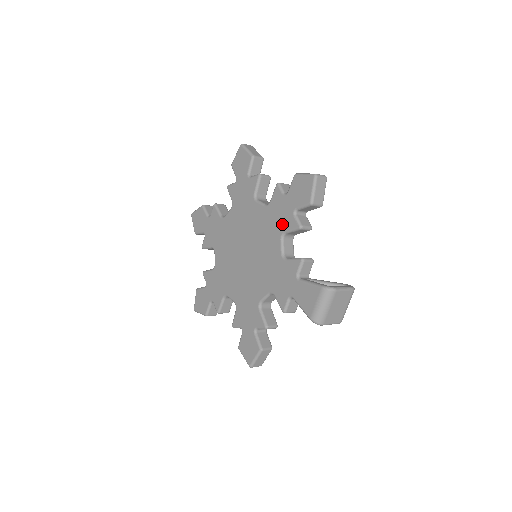
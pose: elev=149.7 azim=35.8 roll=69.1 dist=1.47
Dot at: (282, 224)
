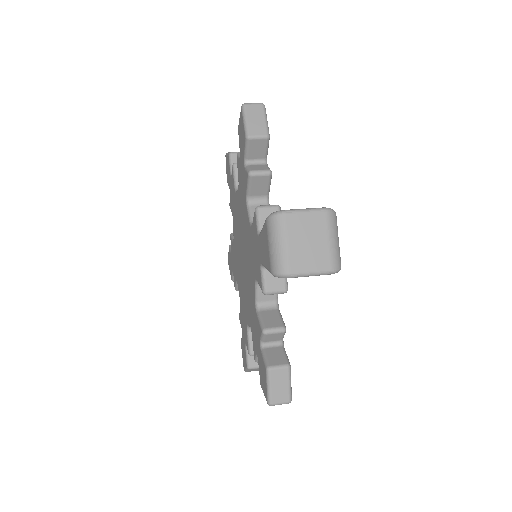
Dot at: (244, 189)
